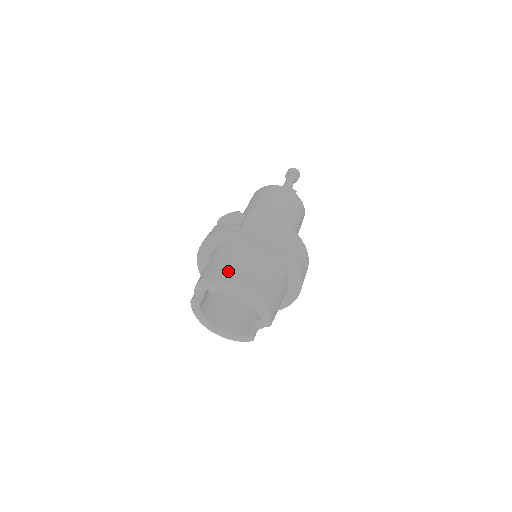
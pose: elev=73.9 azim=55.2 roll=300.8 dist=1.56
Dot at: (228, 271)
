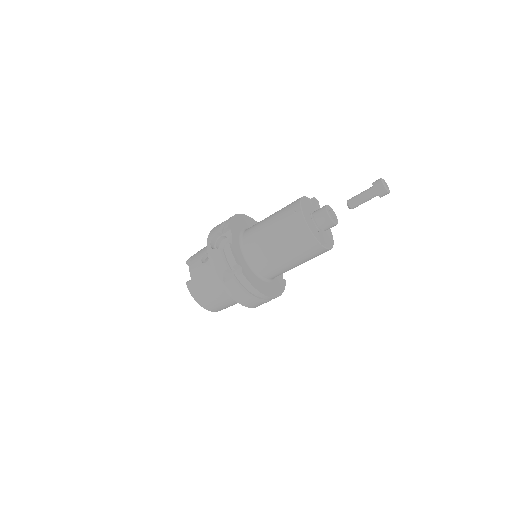
Dot at: (201, 293)
